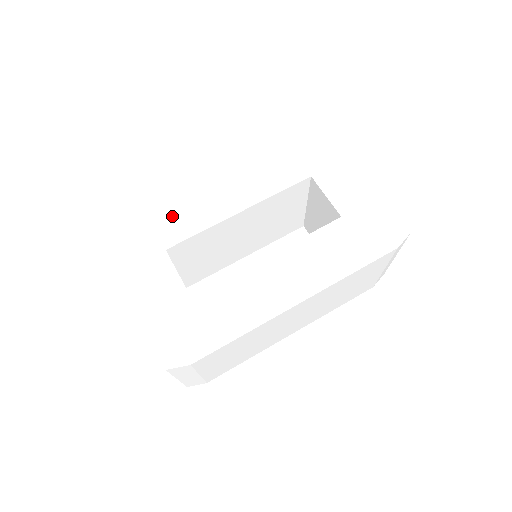
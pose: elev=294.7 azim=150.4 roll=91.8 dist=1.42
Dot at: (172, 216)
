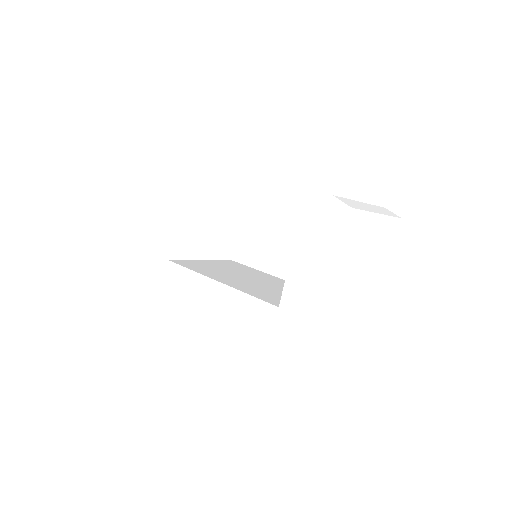
Dot at: (193, 189)
